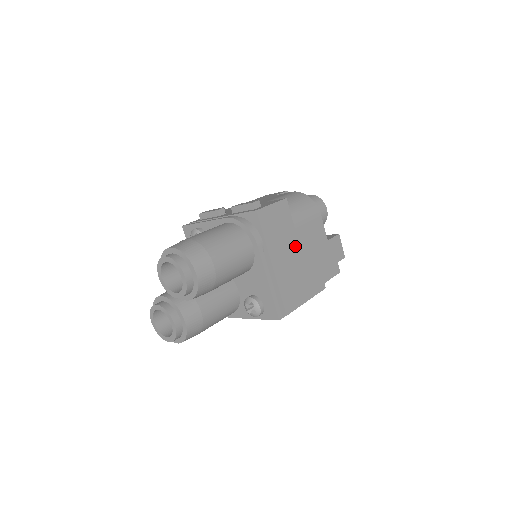
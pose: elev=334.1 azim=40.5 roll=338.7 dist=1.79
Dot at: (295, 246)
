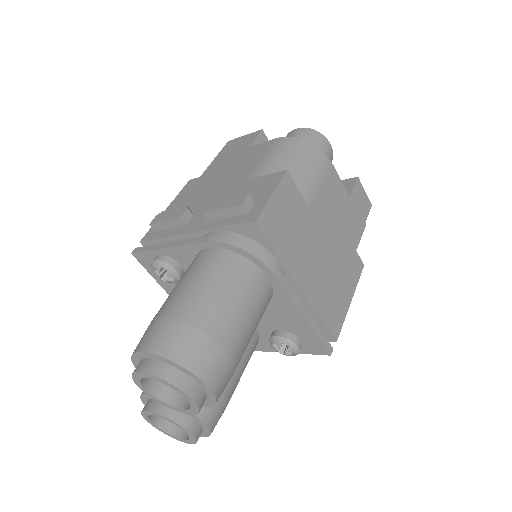
Dot at: (318, 236)
